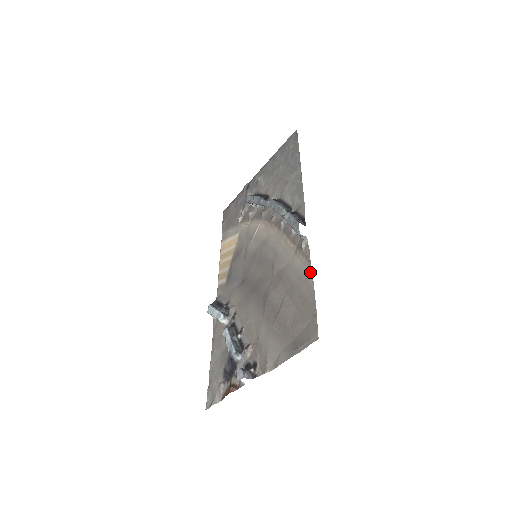
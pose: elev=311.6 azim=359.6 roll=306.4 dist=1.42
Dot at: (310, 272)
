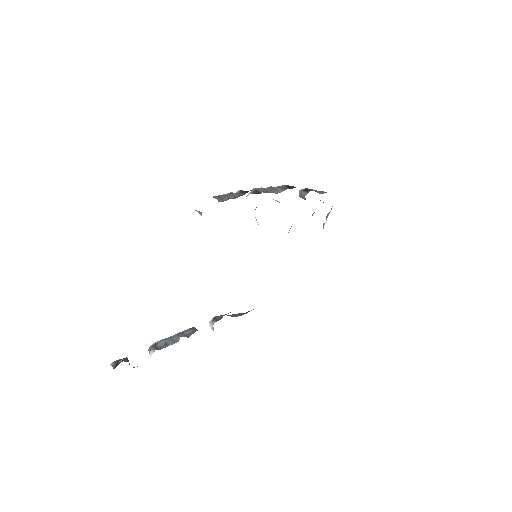
Dot at: occluded
